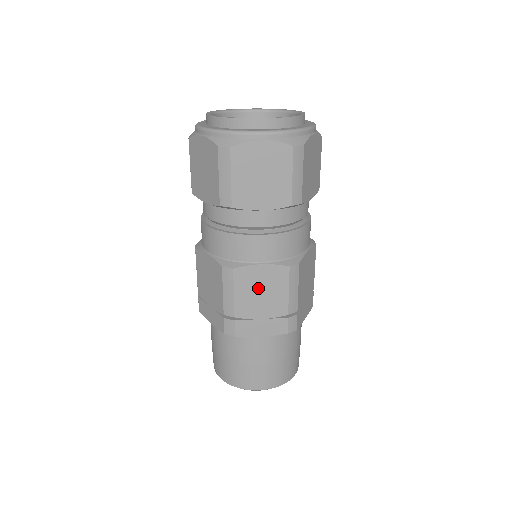
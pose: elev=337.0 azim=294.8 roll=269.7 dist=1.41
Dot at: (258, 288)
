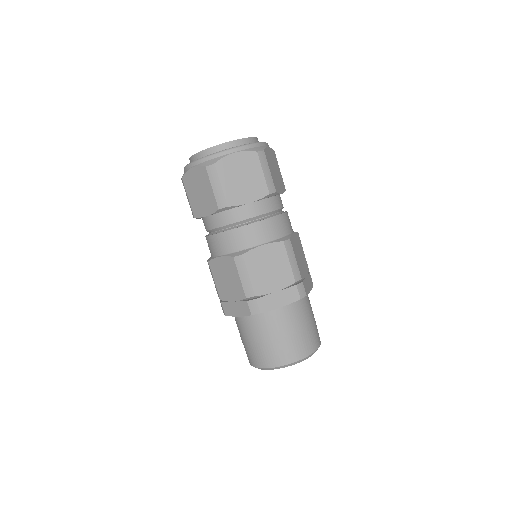
Dot at: (266, 266)
